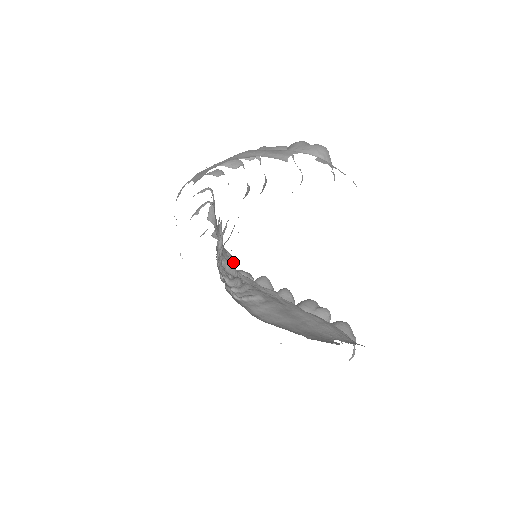
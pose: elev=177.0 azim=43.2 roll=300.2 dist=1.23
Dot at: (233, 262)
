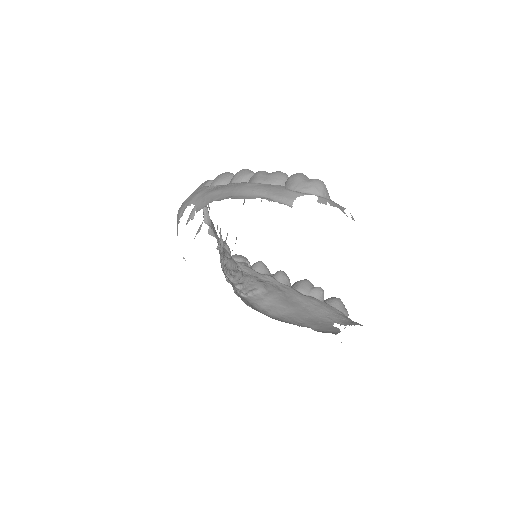
Dot at: (228, 250)
